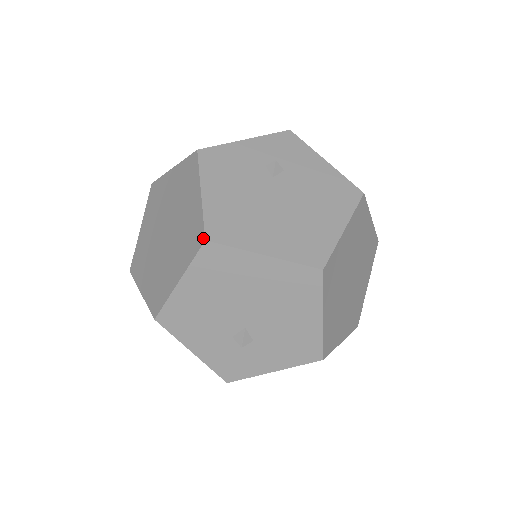
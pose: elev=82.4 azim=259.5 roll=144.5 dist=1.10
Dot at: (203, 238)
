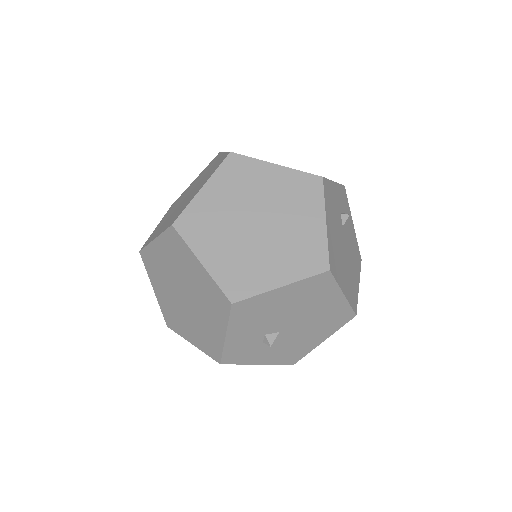
Dot at: (327, 267)
